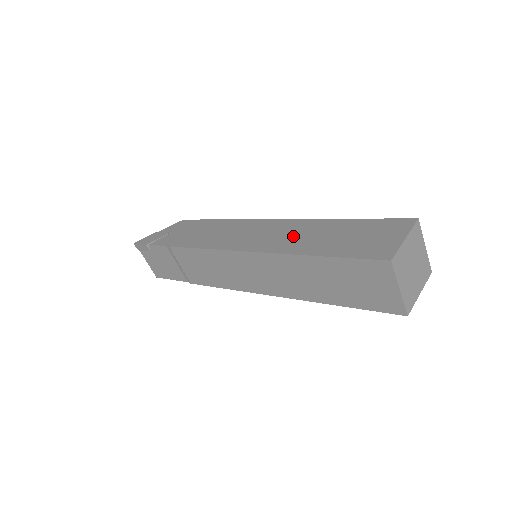
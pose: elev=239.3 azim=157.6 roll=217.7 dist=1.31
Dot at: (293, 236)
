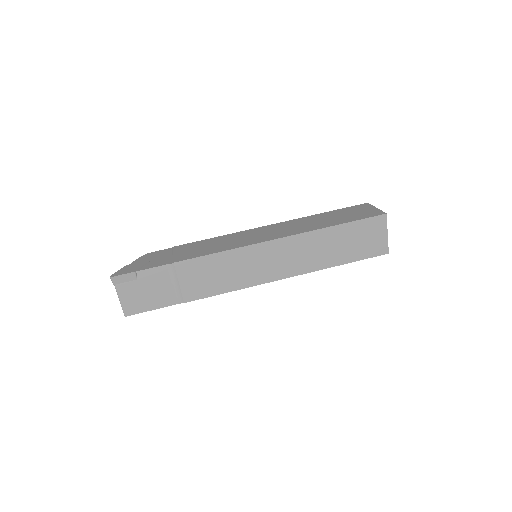
Dot at: (299, 226)
